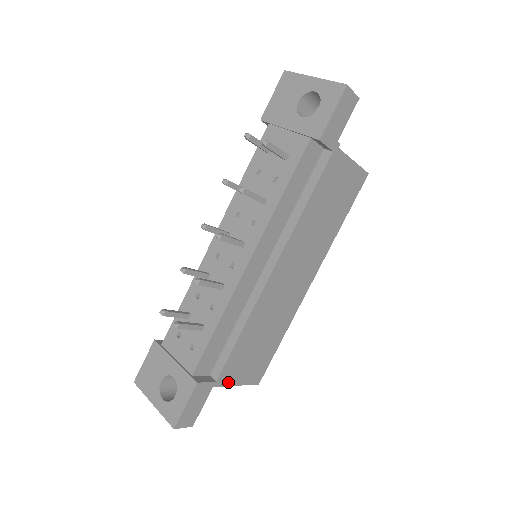
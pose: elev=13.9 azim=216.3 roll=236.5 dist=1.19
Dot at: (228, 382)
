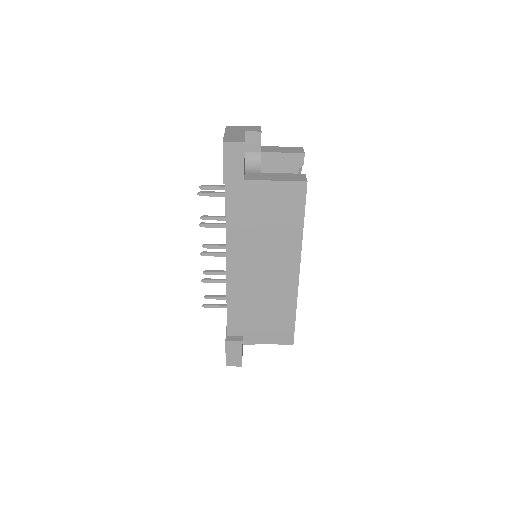
Dot at: (256, 341)
